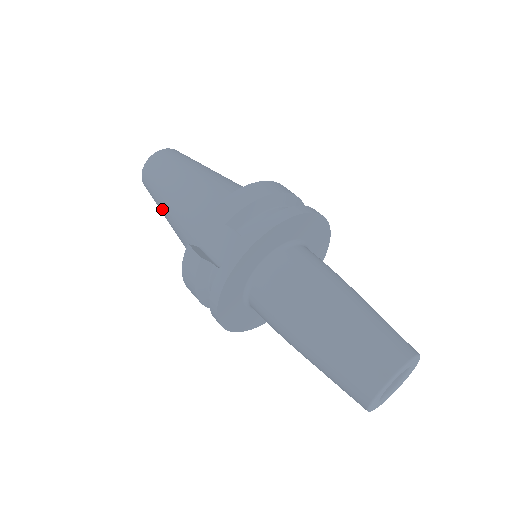
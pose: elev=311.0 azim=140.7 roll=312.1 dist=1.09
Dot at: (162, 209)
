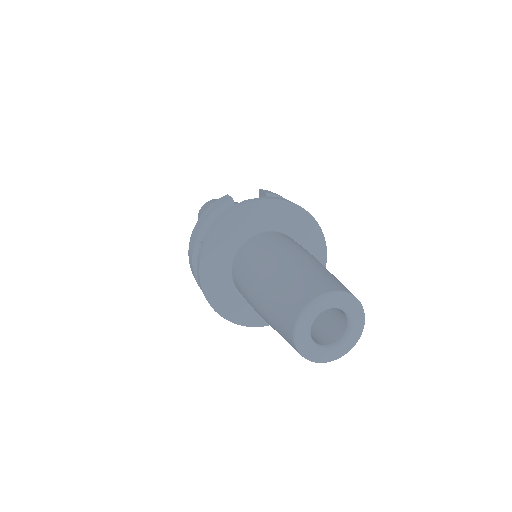
Dot at: occluded
